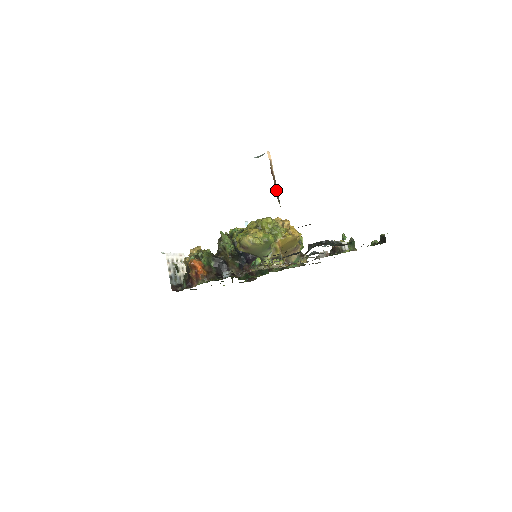
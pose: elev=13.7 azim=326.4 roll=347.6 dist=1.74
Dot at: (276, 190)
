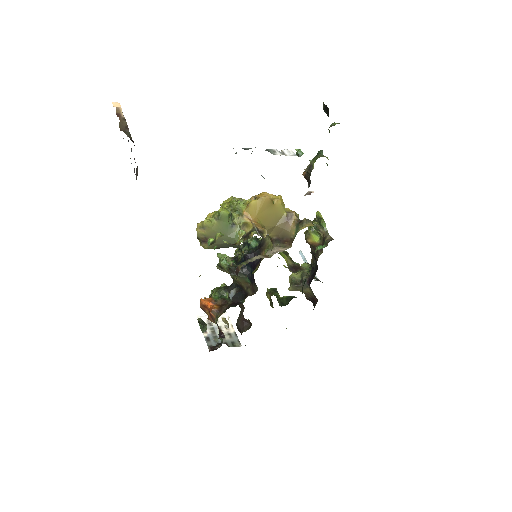
Dot at: (125, 127)
